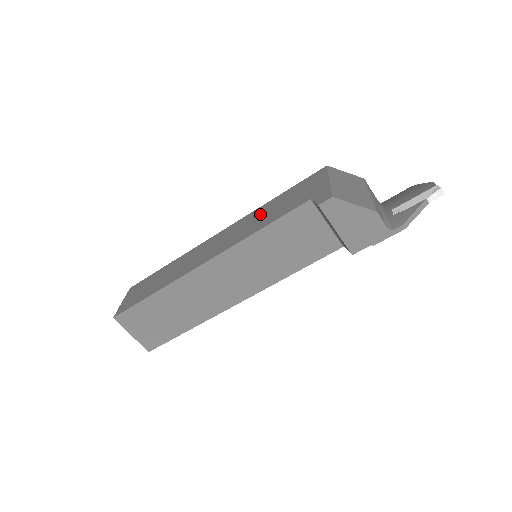
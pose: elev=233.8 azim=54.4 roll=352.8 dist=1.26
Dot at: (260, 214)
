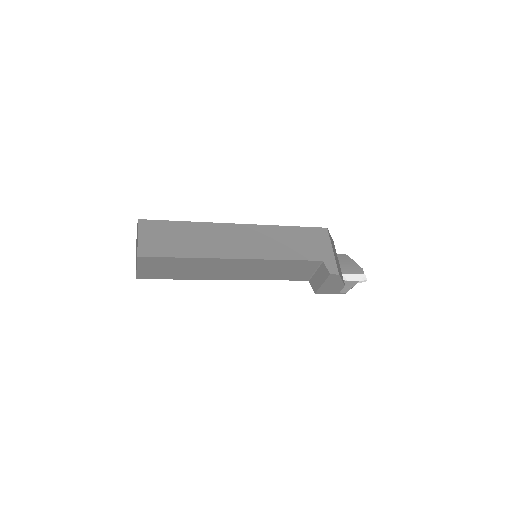
Dot at: (280, 237)
